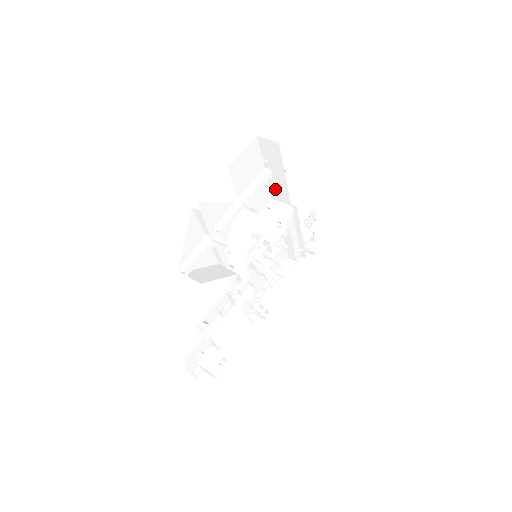
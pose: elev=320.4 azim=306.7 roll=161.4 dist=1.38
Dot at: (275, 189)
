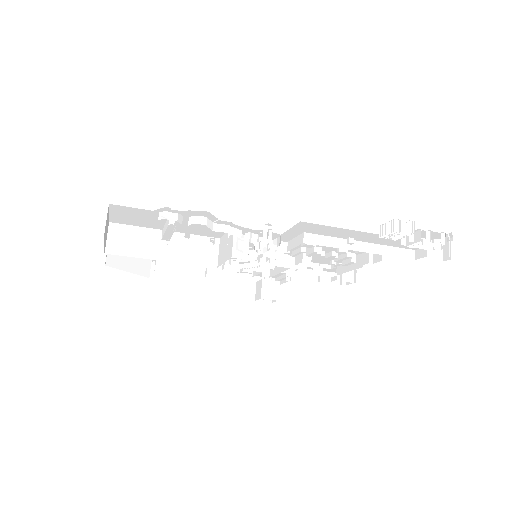
Dot at: occluded
